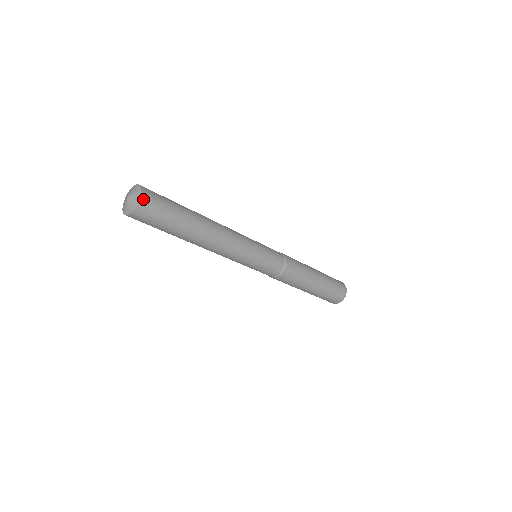
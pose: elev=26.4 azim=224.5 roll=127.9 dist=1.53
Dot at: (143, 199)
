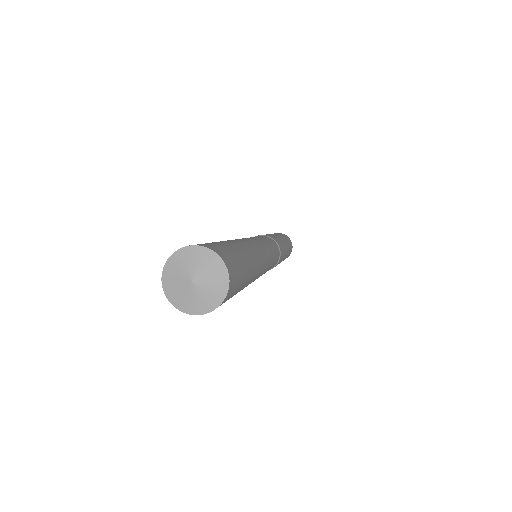
Dot at: (230, 277)
